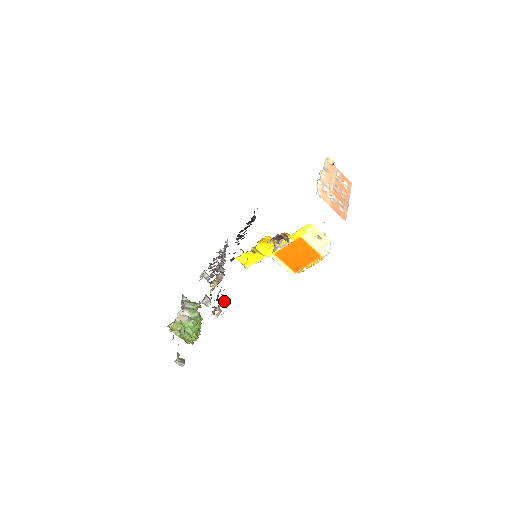
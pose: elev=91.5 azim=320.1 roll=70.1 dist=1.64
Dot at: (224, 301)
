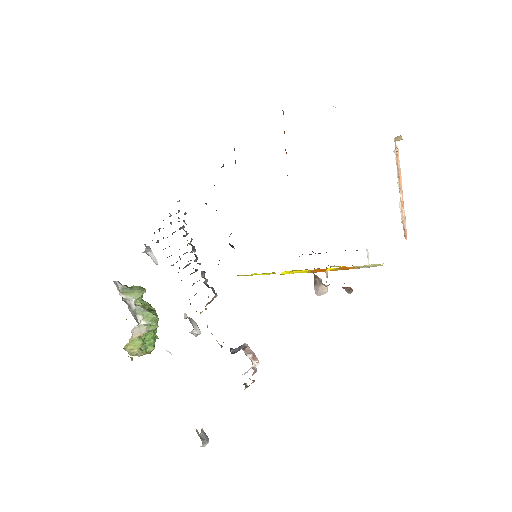
Dot at: occluded
